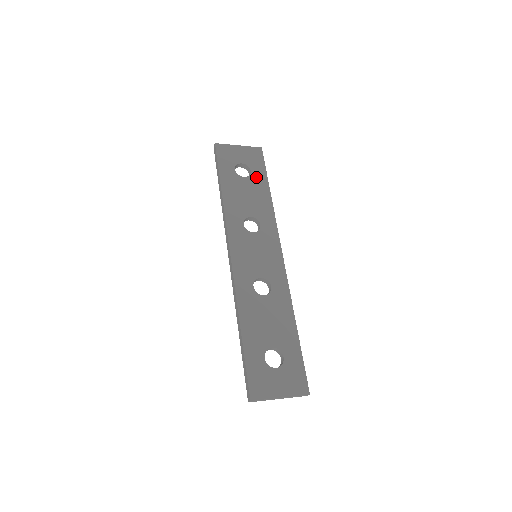
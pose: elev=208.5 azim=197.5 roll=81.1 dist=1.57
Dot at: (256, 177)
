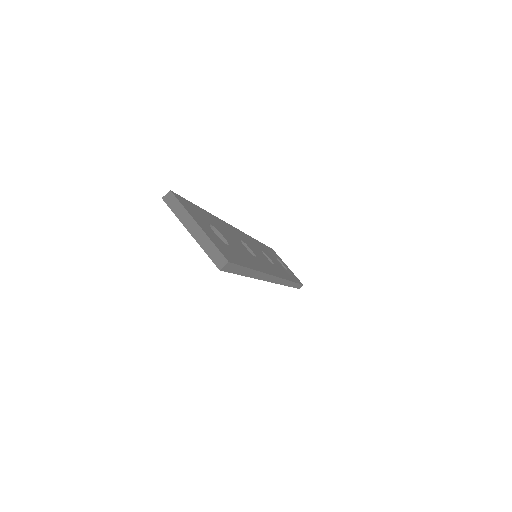
Dot at: (289, 273)
